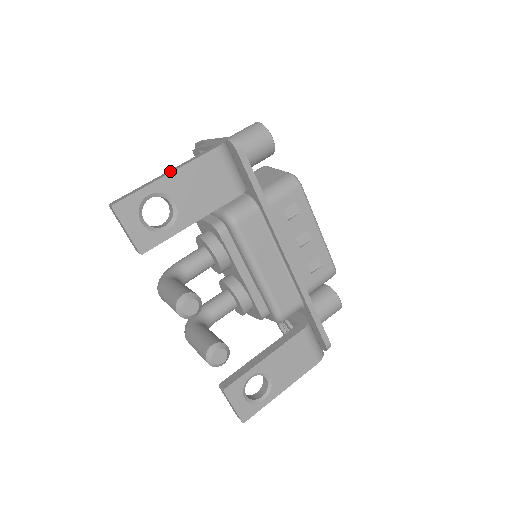
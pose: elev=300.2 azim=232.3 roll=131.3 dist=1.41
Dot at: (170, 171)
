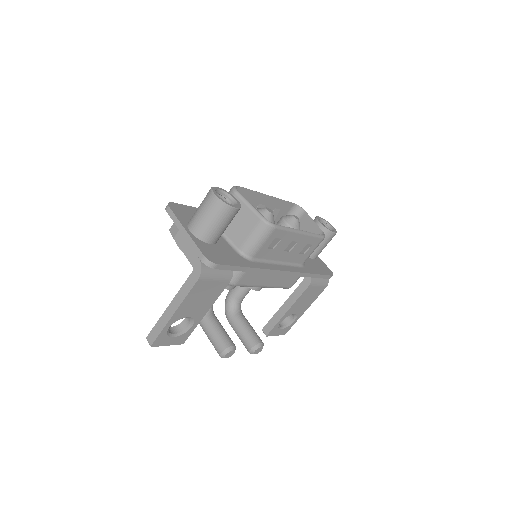
Dot at: (173, 307)
